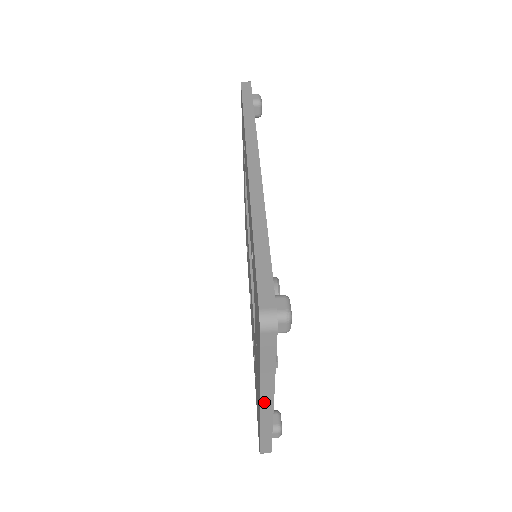
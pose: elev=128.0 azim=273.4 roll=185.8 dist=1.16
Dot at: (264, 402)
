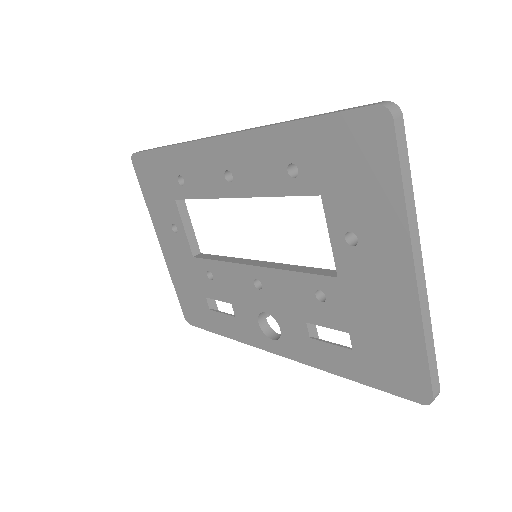
Dot at: (417, 264)
